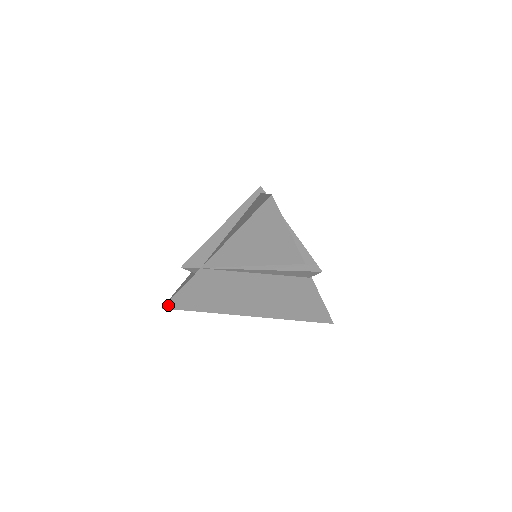
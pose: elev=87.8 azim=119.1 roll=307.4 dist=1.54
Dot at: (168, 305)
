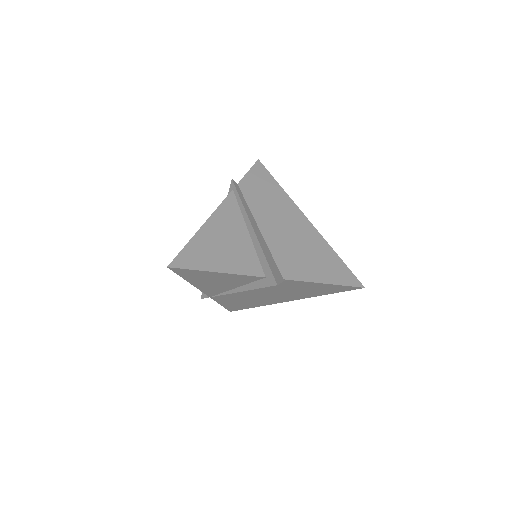
Dot at: (230, 310)
